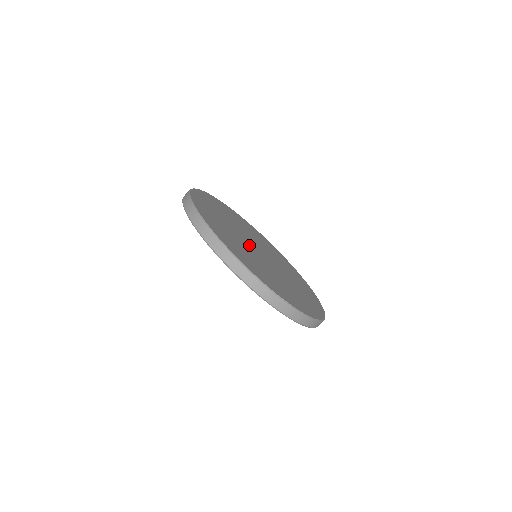
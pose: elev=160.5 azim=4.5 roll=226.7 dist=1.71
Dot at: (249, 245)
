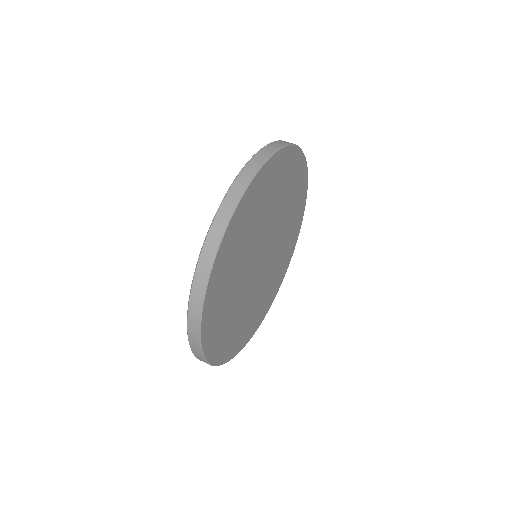
Dot at: (255, 256)
